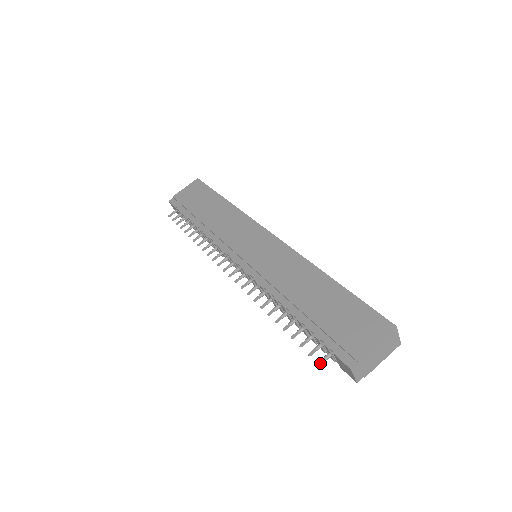
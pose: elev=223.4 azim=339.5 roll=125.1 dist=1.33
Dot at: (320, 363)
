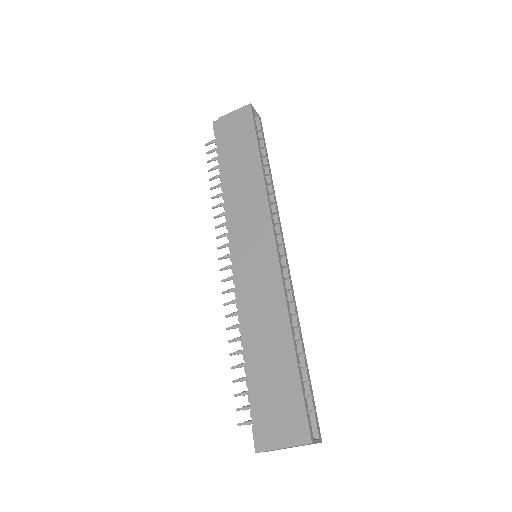
Dot at: (239, 425)
